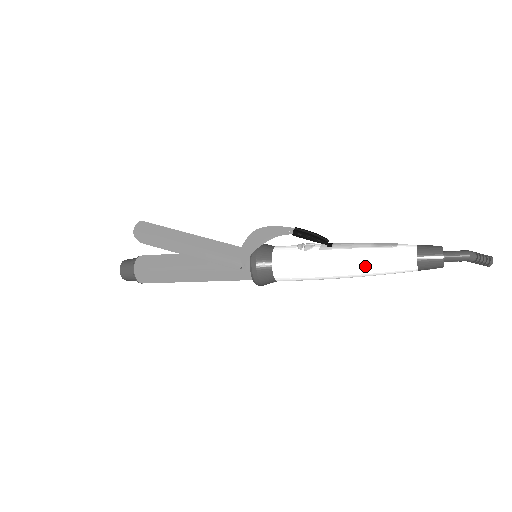
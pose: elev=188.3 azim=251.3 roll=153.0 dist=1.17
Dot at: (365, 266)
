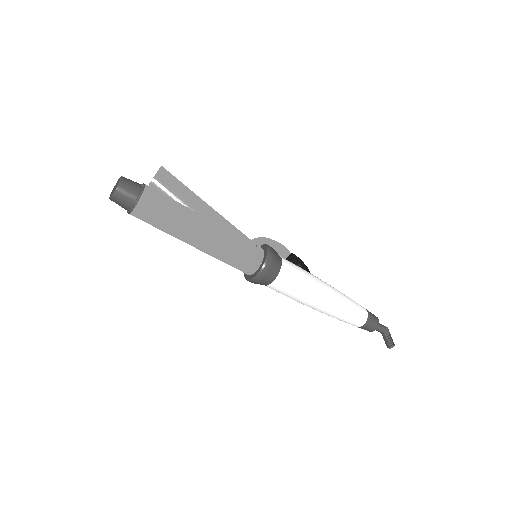
Dot at: (342, 296)
